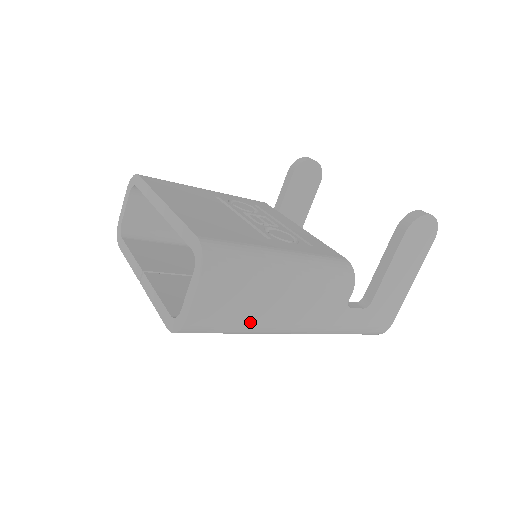
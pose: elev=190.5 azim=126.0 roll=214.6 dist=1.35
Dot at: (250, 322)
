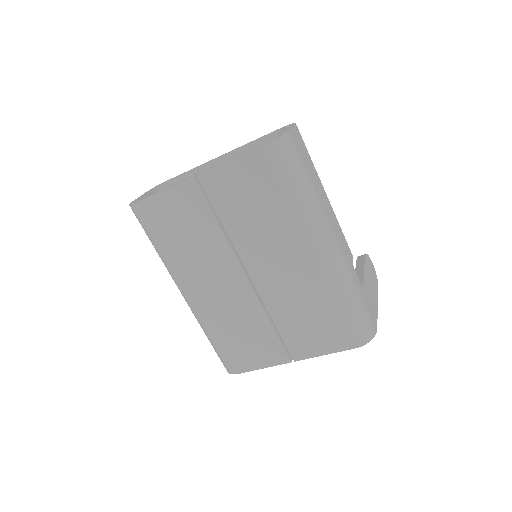
Dot at: (313, 186)
